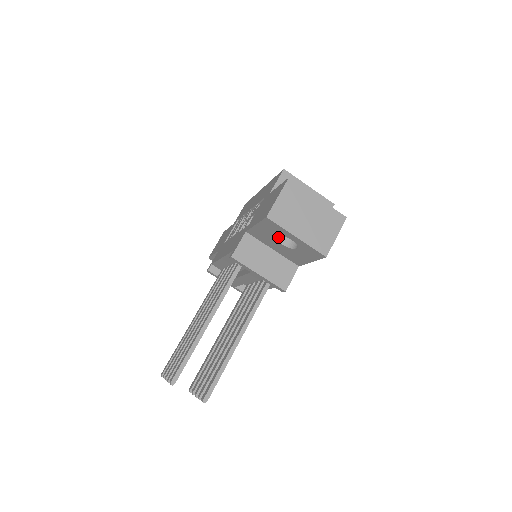
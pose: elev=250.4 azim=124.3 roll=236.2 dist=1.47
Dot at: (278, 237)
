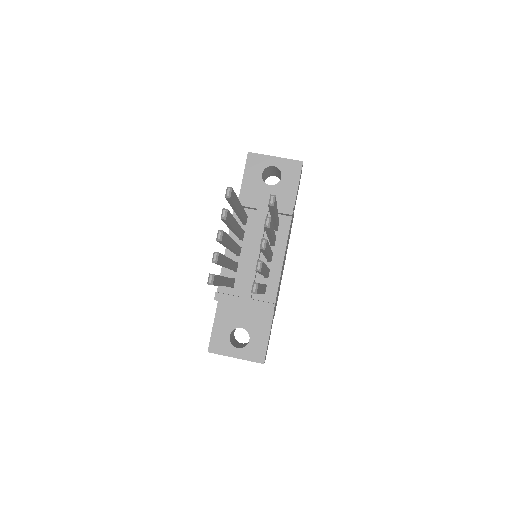
Dot at: (264, 182)
